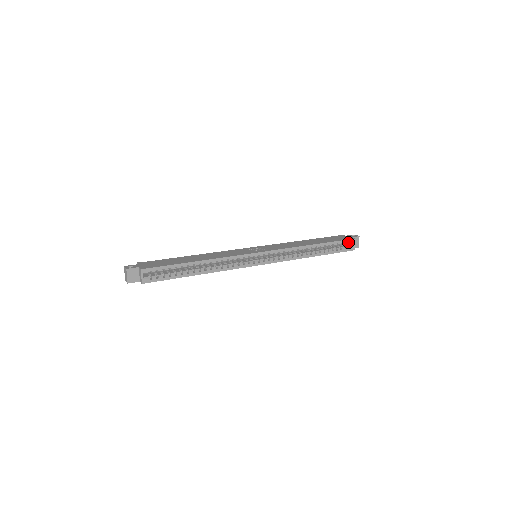
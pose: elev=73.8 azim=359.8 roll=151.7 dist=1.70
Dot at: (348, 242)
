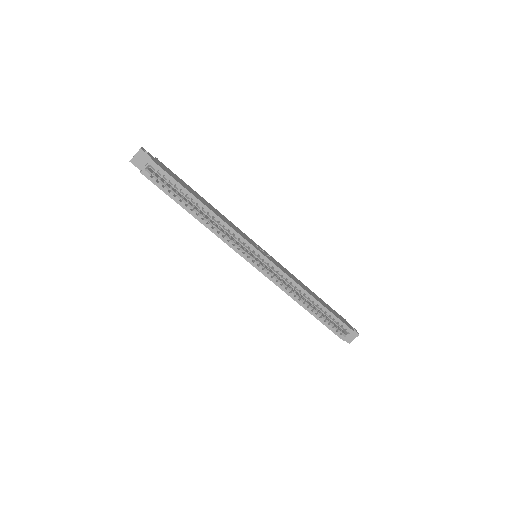
Dot at: (345, 328)
